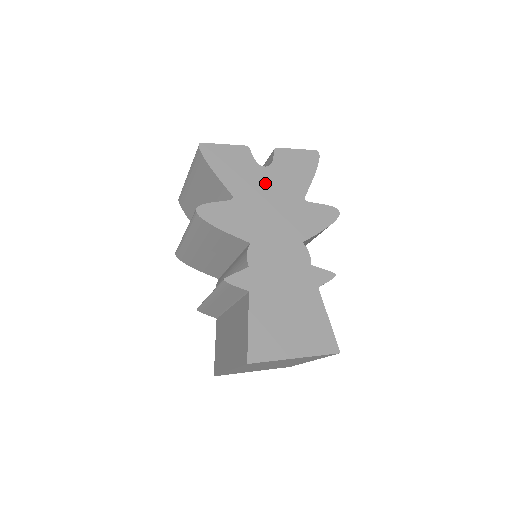
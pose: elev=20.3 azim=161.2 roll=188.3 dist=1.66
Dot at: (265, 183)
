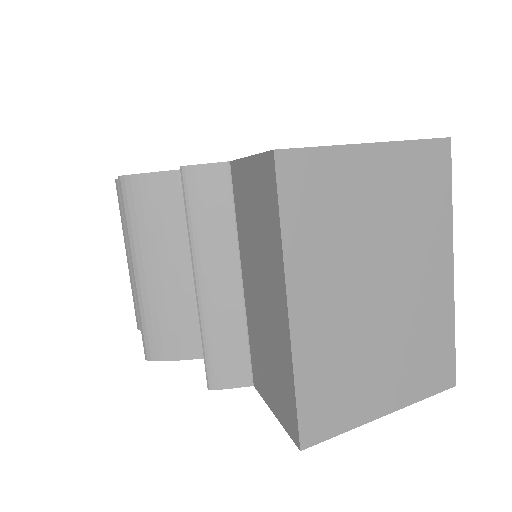
Dot at: occluded
